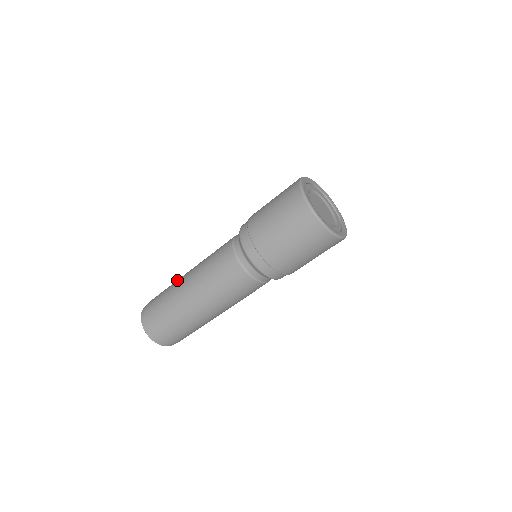
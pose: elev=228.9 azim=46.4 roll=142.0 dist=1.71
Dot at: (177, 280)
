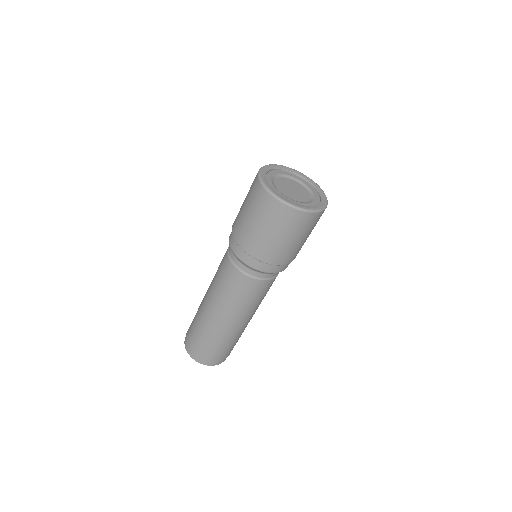
Dot at: occluded
